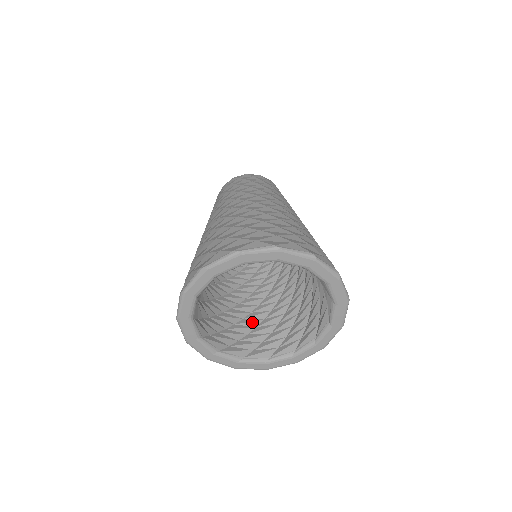
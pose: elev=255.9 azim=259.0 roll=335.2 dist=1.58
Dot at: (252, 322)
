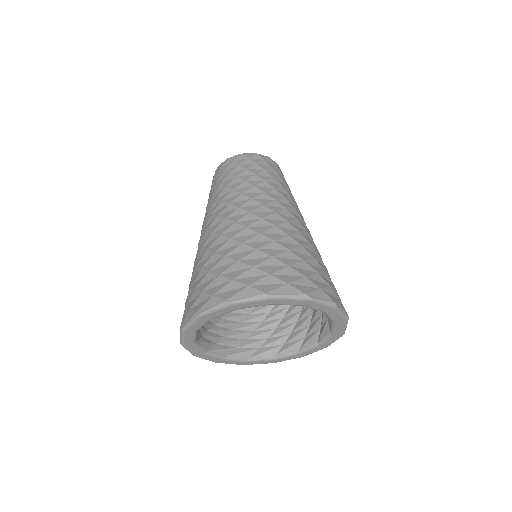
Dot at: occluded
